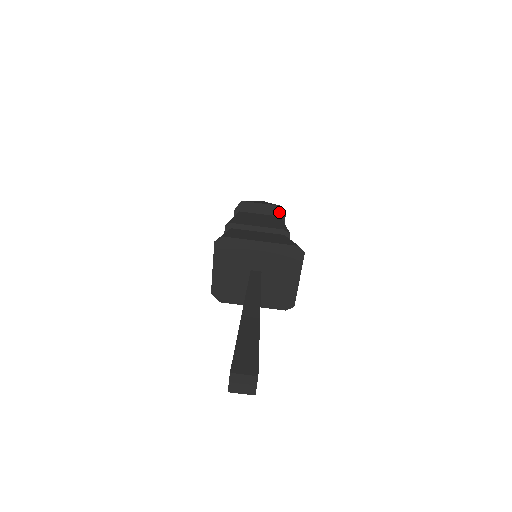
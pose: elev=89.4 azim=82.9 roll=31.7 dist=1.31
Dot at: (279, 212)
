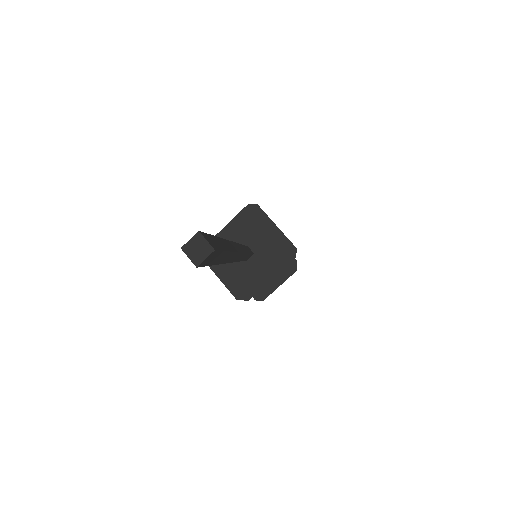
Dot at: occluded
